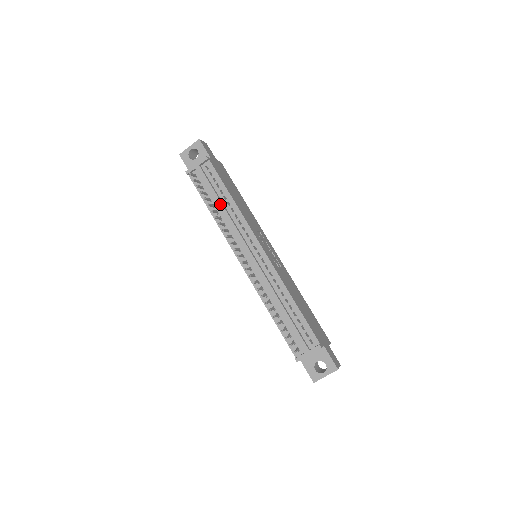
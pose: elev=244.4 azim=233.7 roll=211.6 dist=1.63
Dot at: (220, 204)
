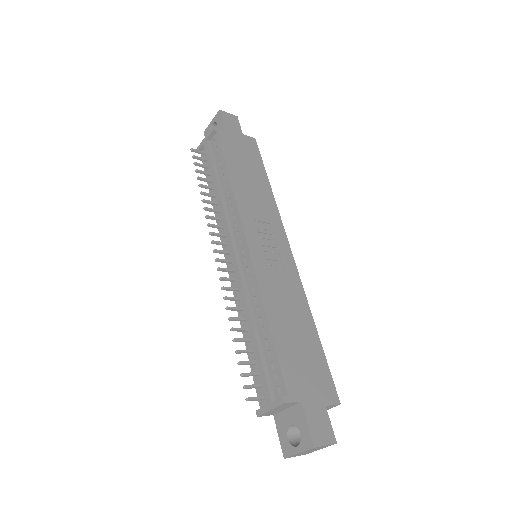
Dot at: (216, 185)
